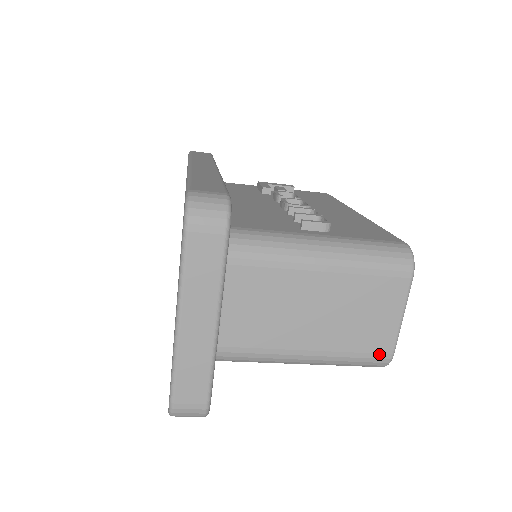
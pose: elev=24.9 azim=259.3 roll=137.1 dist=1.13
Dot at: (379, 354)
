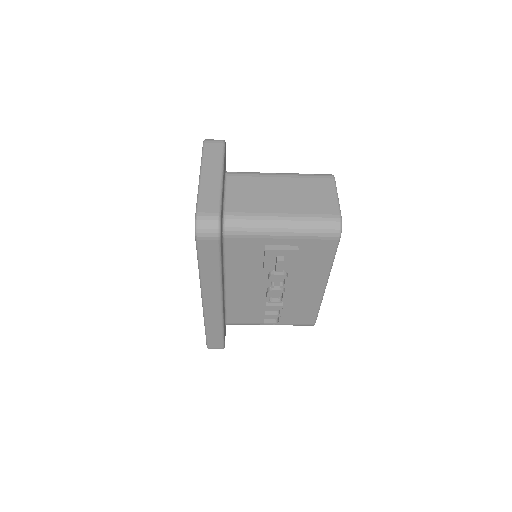
Dot at: (330, 215)
